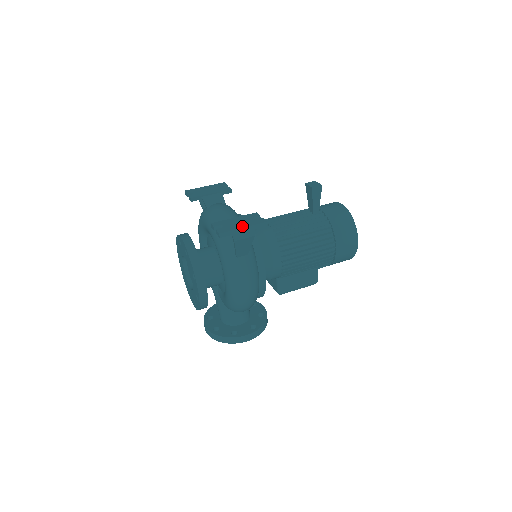
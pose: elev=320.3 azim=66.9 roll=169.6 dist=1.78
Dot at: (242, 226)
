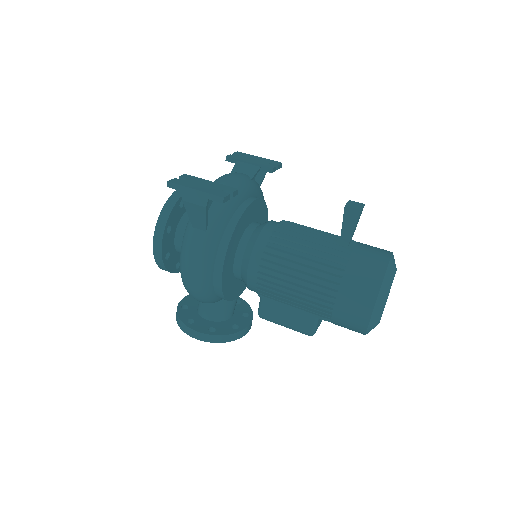
Dot at: (197, 188)
